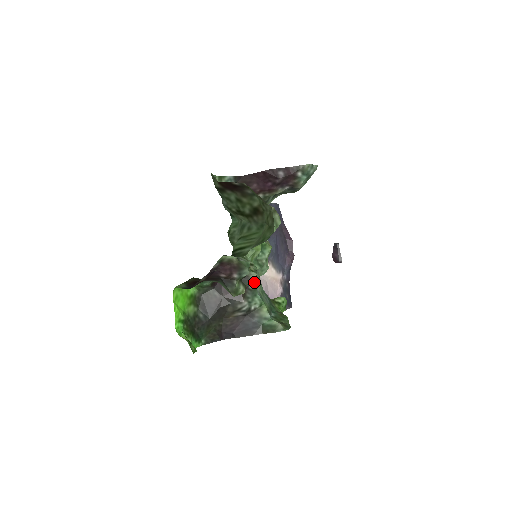
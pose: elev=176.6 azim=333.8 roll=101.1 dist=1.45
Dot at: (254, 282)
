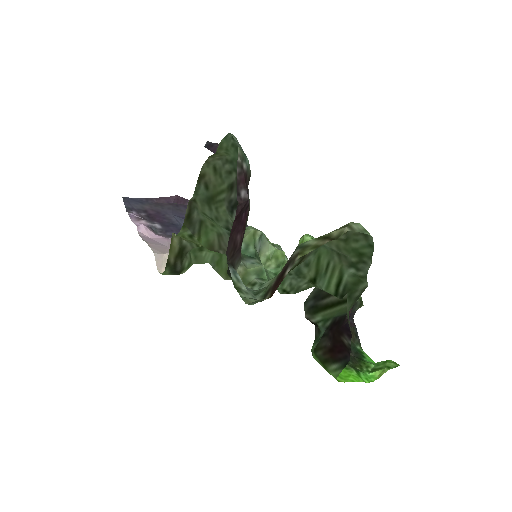
Dot at: occluded
